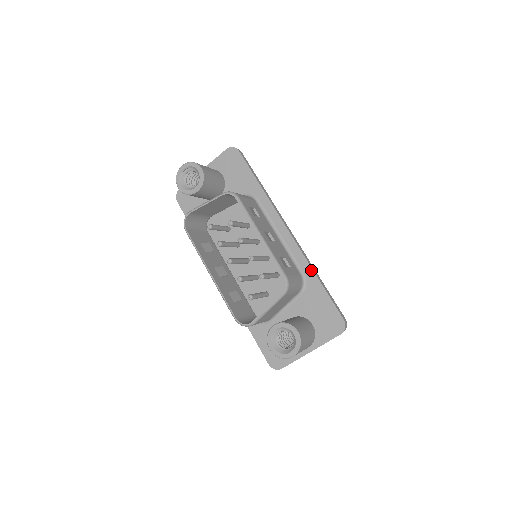
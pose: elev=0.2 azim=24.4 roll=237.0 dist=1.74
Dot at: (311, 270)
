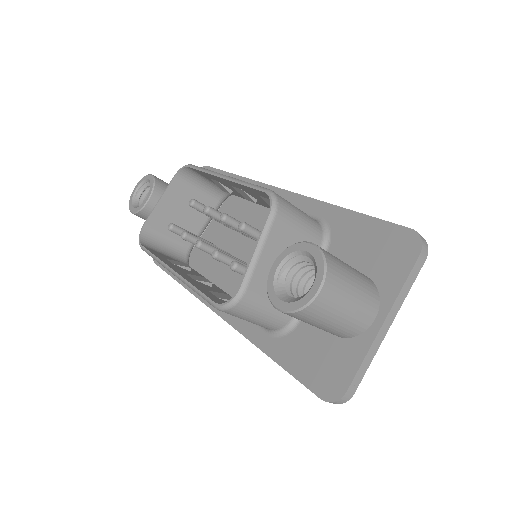
Dot at: (328, 206)
